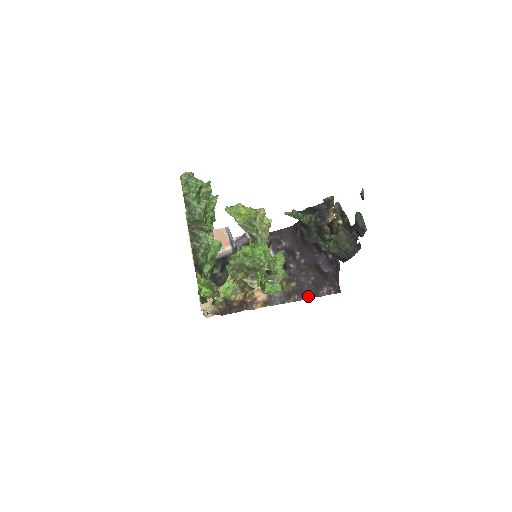
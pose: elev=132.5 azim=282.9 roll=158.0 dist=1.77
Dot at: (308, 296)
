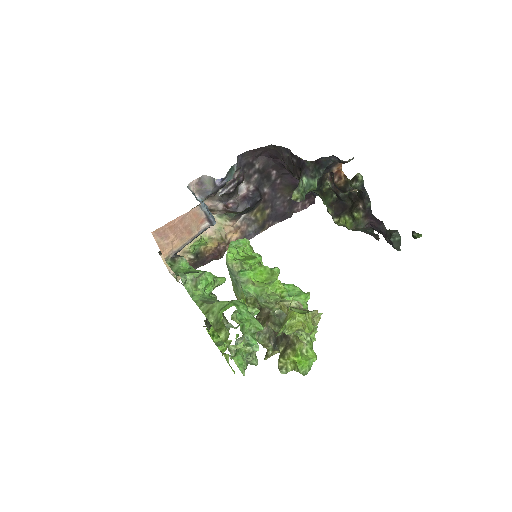
Dot at: (283, 218)
